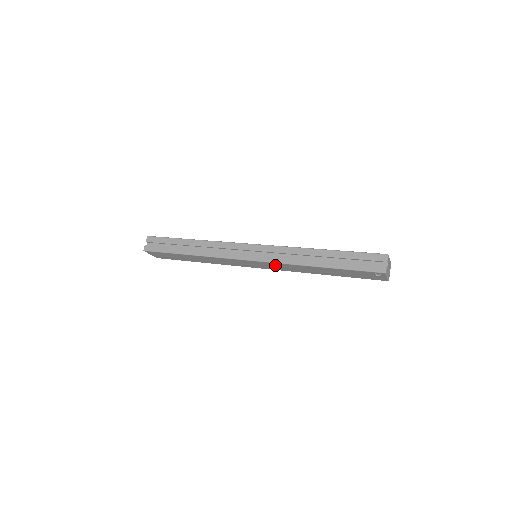
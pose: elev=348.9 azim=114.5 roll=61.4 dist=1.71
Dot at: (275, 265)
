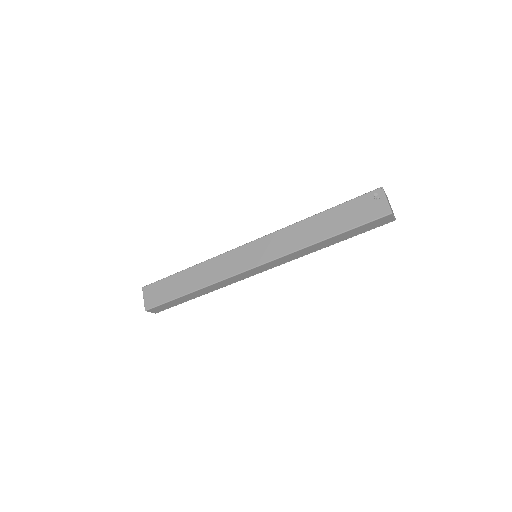
Dot at: (273, 241)
